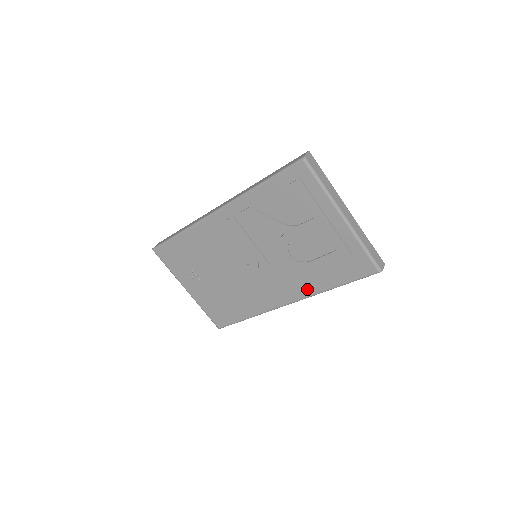
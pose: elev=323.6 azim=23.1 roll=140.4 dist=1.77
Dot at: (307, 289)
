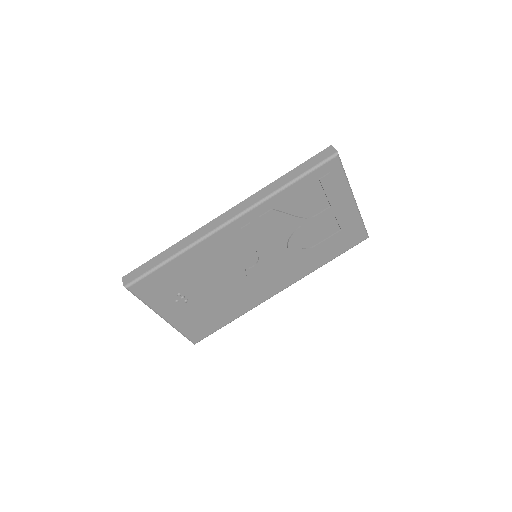
Dot at: (304, 271)
